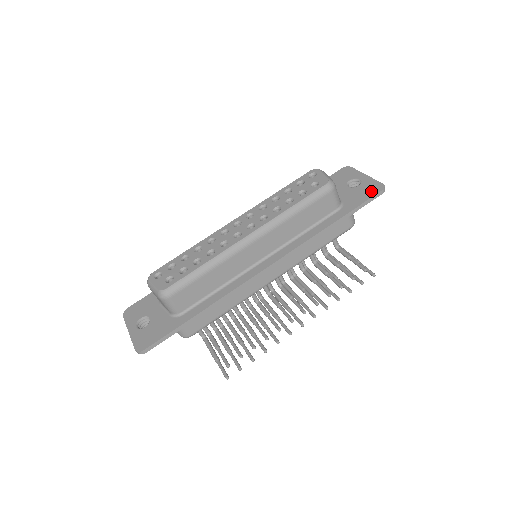
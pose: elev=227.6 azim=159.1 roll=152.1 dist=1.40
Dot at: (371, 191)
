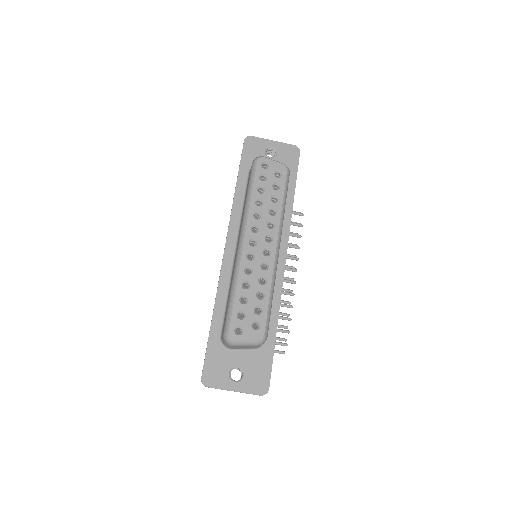
Dot at: (293, 156)
